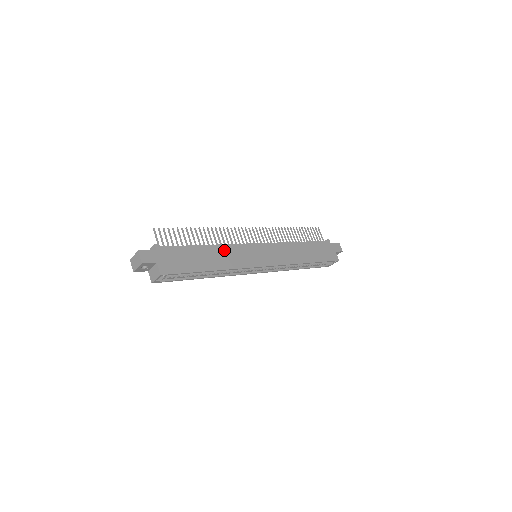
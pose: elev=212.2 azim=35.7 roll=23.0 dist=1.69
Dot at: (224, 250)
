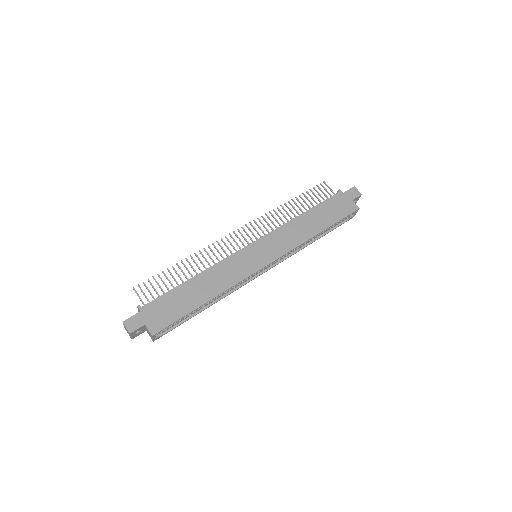
Dot at: (214, 272)
